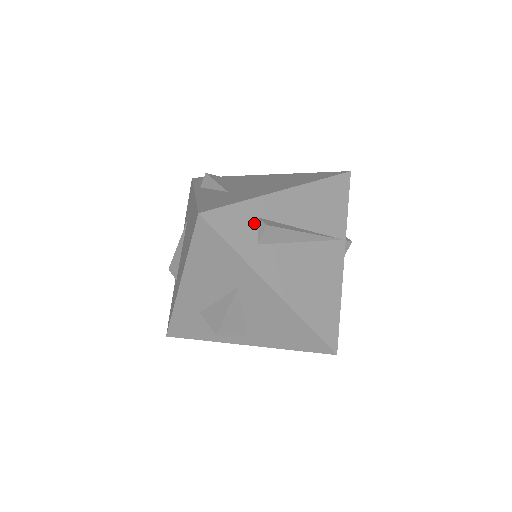
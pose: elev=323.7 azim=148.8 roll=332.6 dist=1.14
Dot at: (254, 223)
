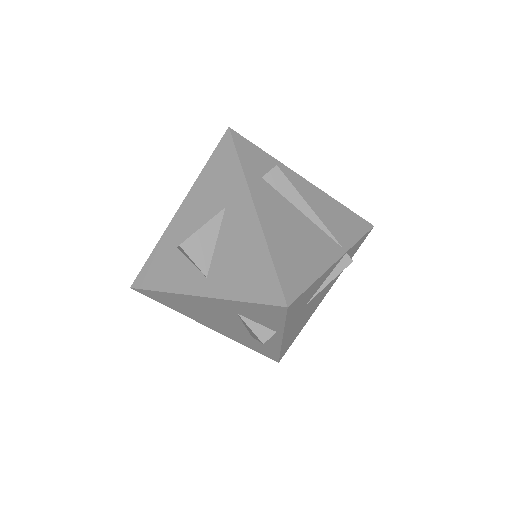
Dot at: (267, 168)
